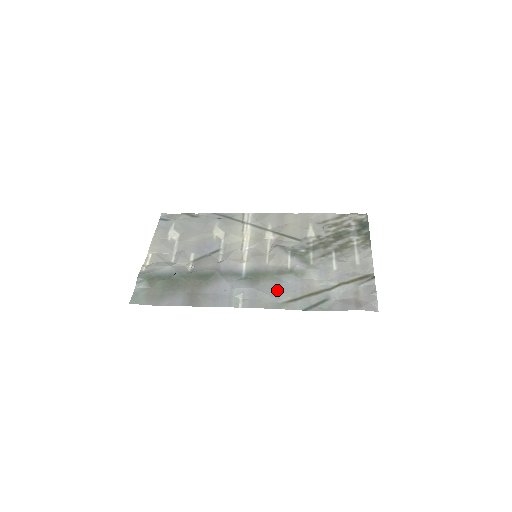
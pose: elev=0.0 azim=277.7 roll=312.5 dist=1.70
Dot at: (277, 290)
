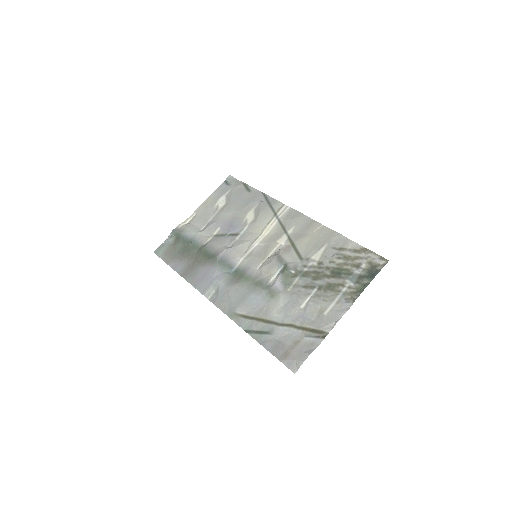
Dot at: (242, 299)
